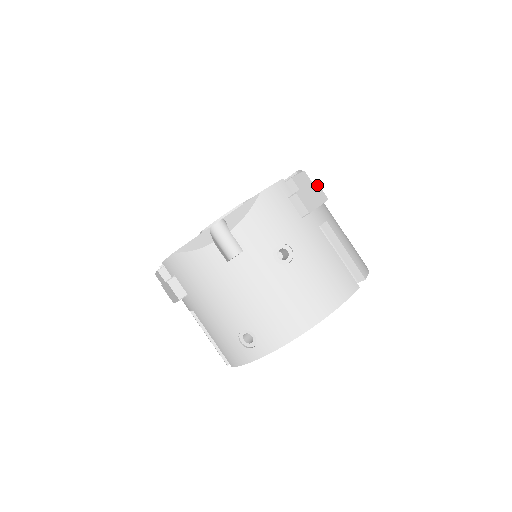
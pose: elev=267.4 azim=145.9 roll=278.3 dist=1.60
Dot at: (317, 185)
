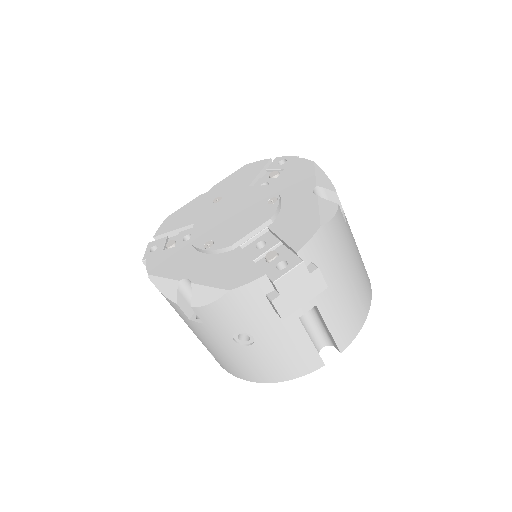
Dot at: (318, 274)
